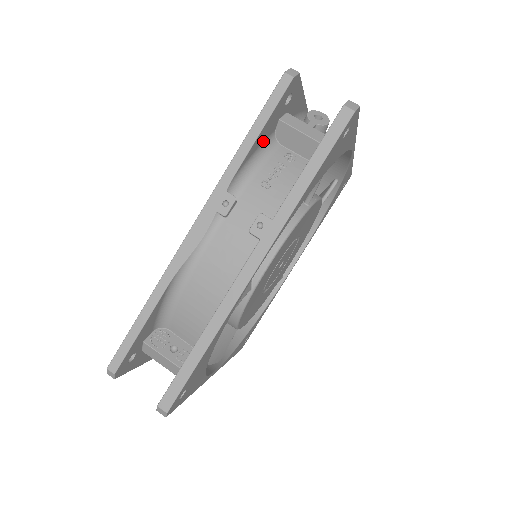
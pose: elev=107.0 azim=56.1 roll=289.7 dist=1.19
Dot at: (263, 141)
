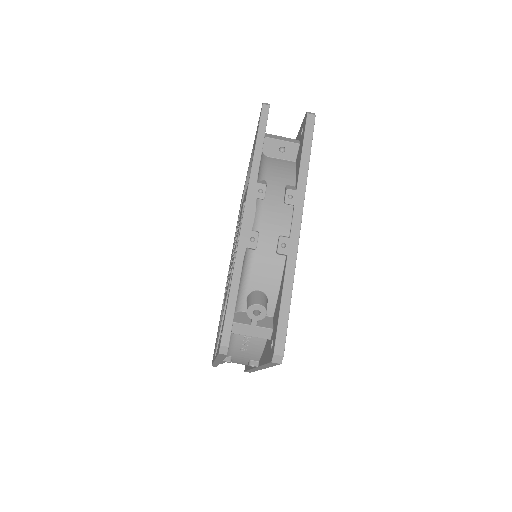
Dot at: occluded
